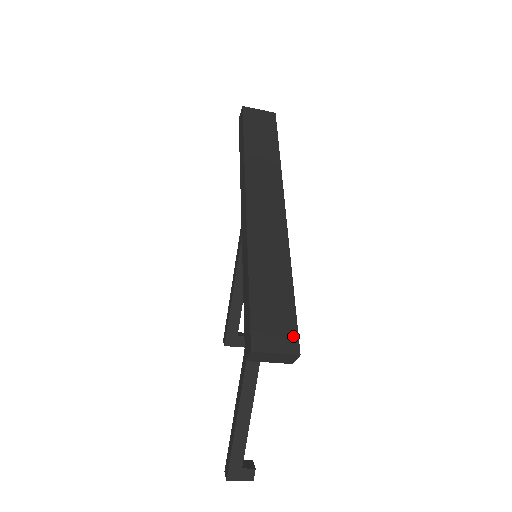
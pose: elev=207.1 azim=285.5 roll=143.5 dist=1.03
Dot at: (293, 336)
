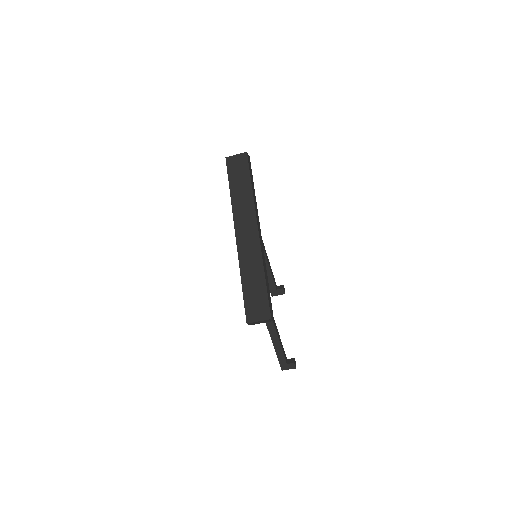
Dot at: (267, 310)
